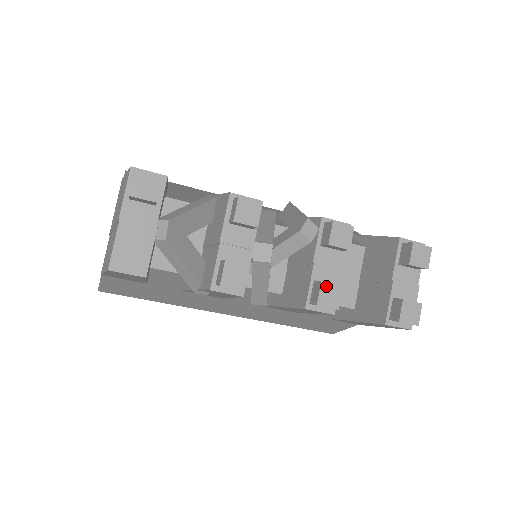
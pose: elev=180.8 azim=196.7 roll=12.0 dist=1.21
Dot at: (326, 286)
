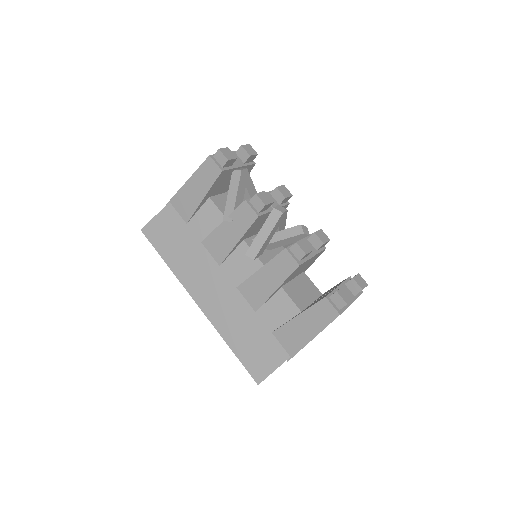
Dot at: (305, 242)
